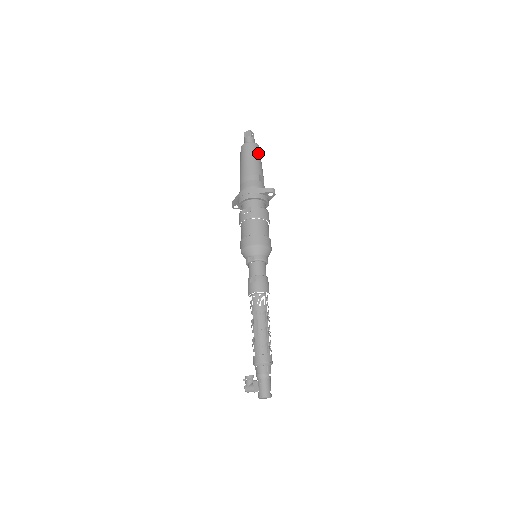
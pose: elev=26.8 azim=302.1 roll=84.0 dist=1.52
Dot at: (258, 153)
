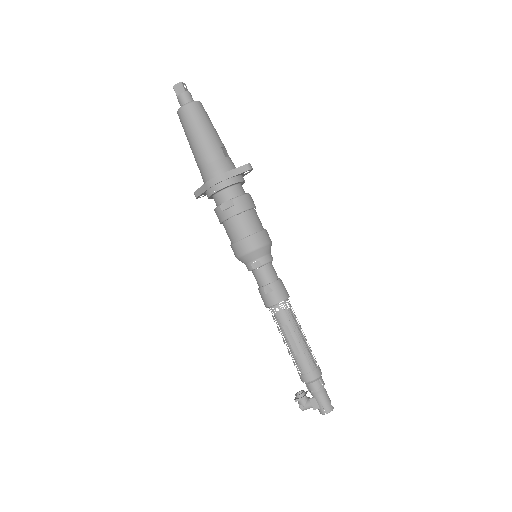
Dot at: (206, 115)
